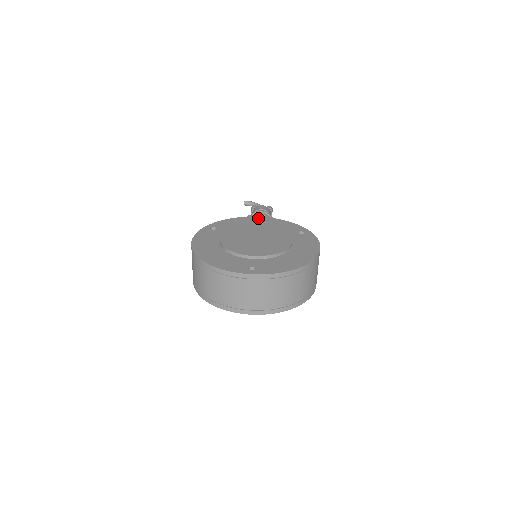
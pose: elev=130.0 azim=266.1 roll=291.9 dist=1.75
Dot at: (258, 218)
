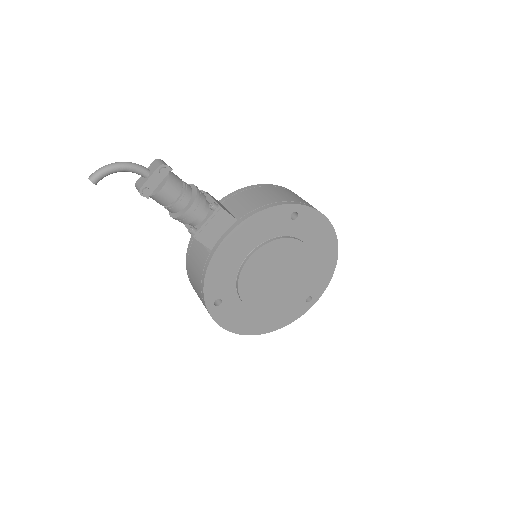
Dot at: (229, 242)
